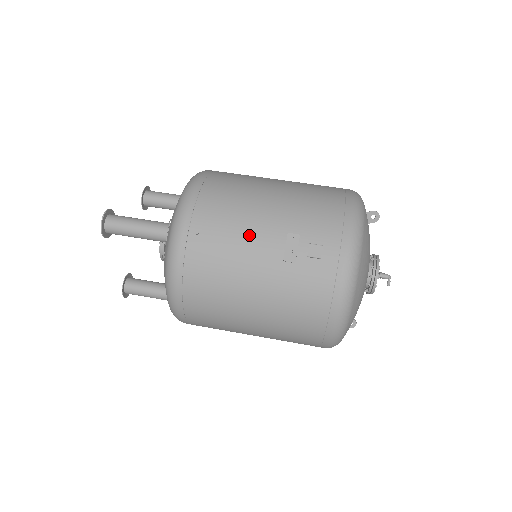
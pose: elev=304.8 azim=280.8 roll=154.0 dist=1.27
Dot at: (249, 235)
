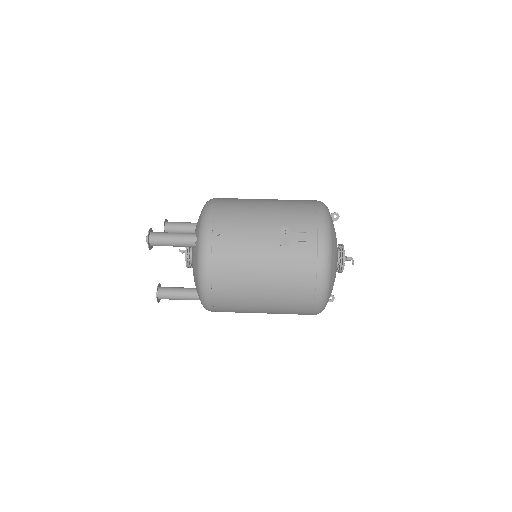
Dot at: (255, 232)
